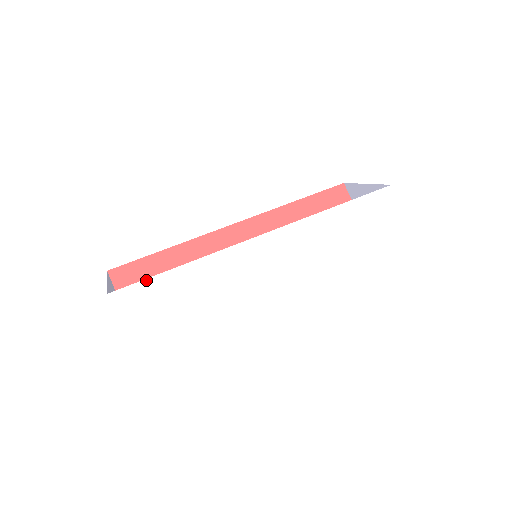
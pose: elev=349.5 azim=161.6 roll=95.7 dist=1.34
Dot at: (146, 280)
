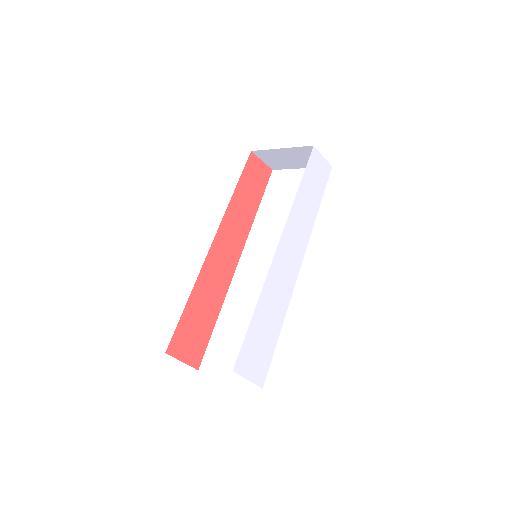
Dot at: (244, 340)
